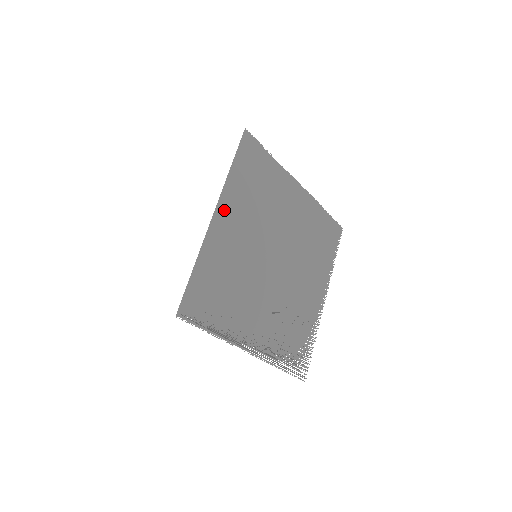
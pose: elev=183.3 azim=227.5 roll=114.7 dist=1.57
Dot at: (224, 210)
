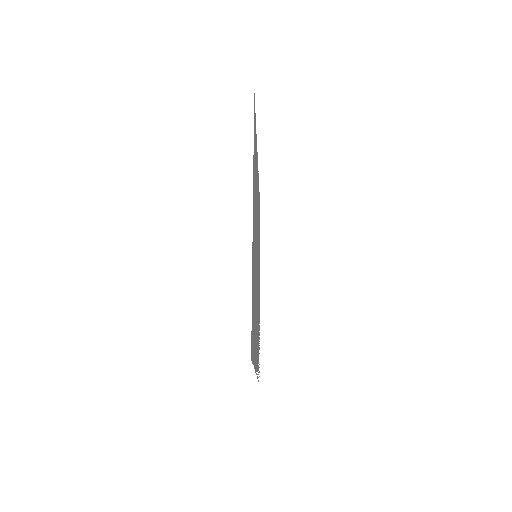
Dot at: occluded
